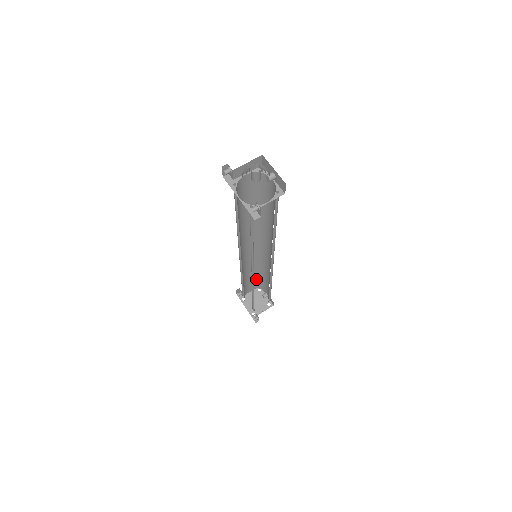
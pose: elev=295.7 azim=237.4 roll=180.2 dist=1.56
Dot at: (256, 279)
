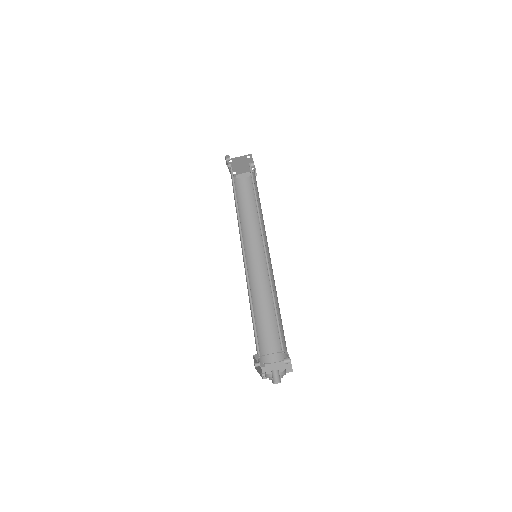
Dot at: occluded
